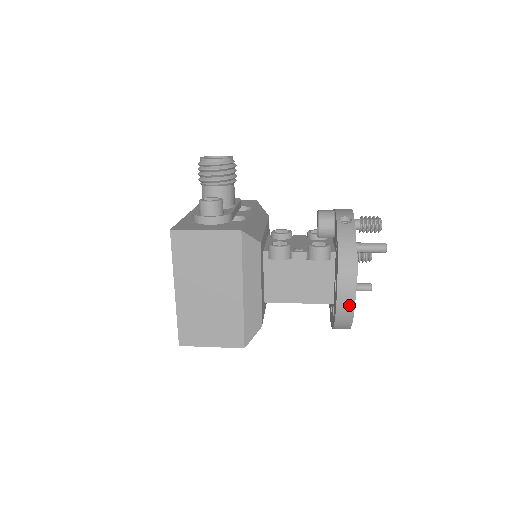
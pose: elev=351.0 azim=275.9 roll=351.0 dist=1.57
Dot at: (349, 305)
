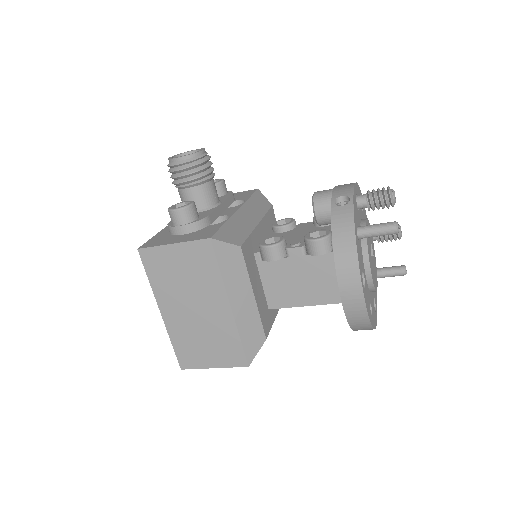
Dot at: (359, 306)
